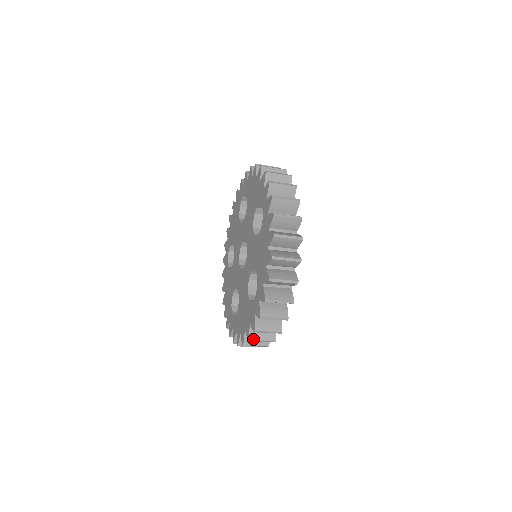
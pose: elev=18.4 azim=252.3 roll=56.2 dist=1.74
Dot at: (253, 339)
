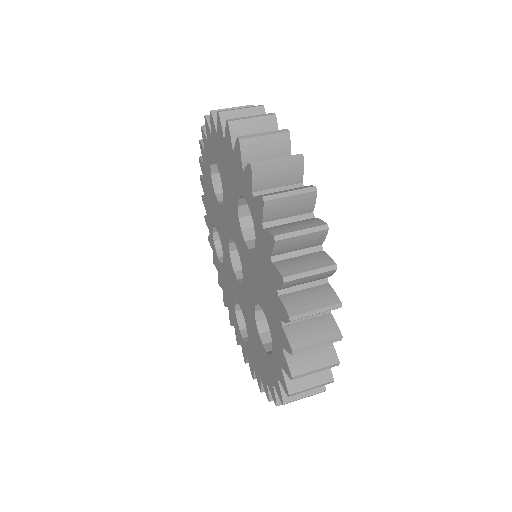
Dot at: occluded
